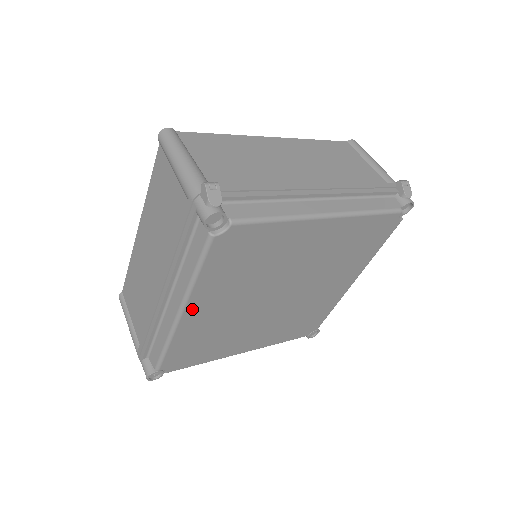
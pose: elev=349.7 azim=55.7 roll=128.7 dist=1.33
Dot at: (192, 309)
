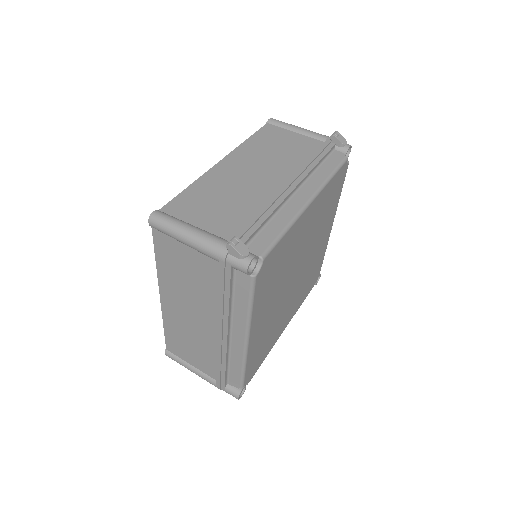
Dot at: (253, 331)
